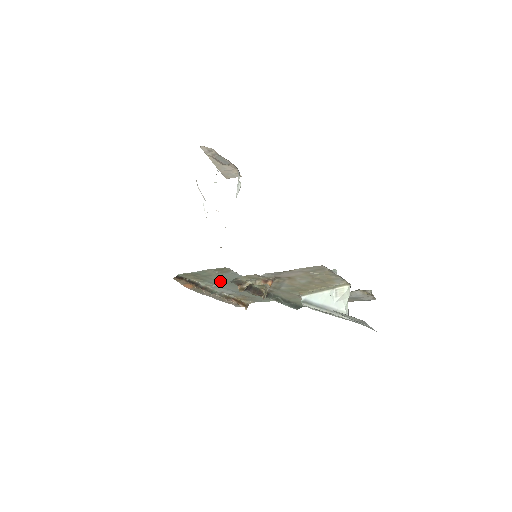
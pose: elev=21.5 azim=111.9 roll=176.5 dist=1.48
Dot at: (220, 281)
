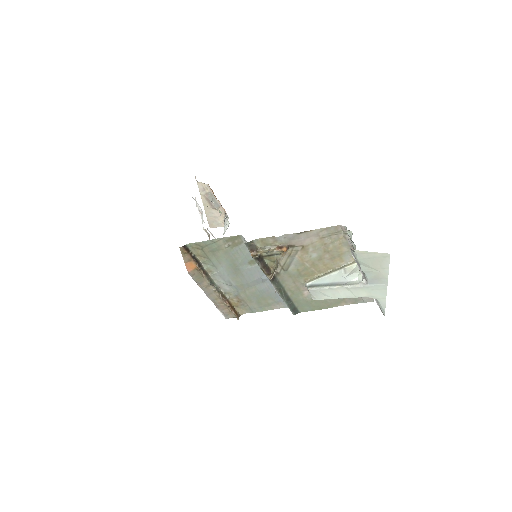
Dot at: (225, 262)
